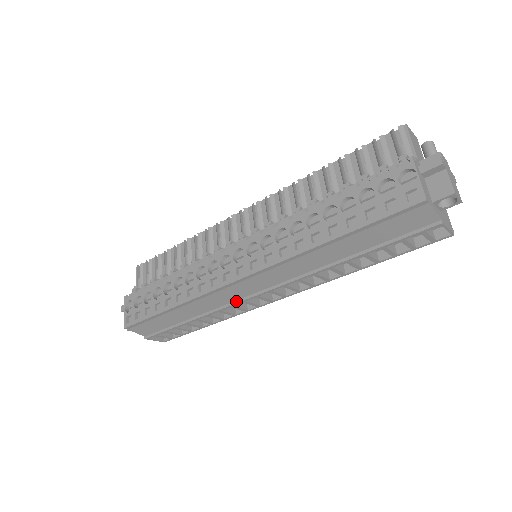
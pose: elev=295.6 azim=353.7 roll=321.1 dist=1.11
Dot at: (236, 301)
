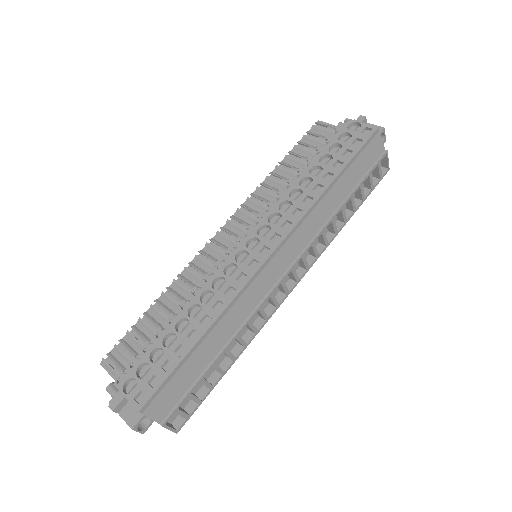
Dot at: (264, 298)
